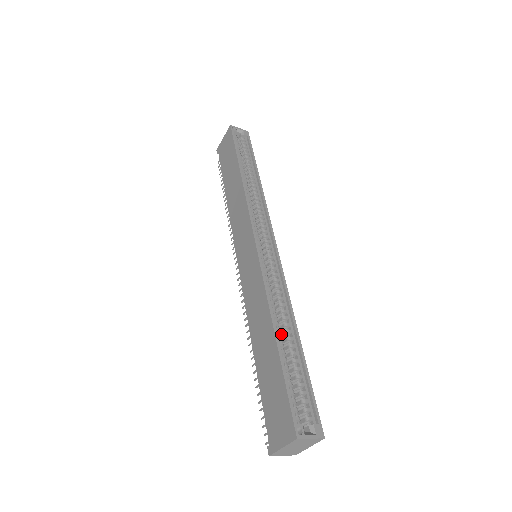
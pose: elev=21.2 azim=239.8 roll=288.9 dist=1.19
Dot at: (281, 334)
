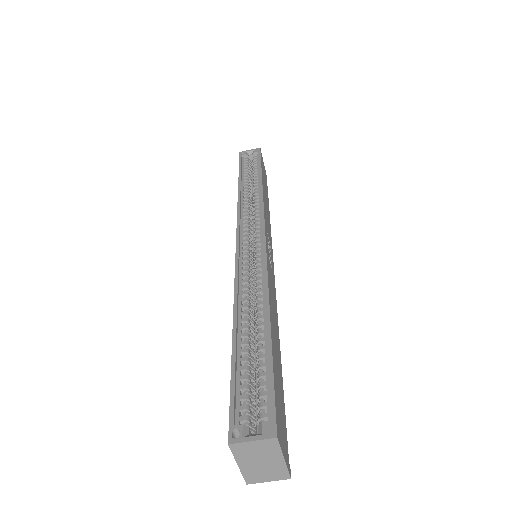
Dot at: occluded
